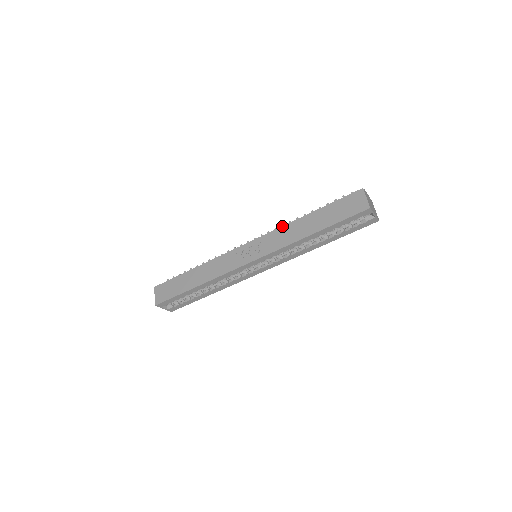
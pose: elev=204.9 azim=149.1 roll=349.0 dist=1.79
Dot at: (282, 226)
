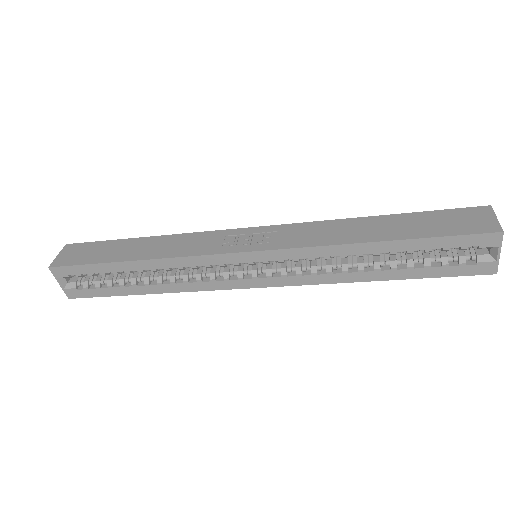
Dot at: (324, 220)
